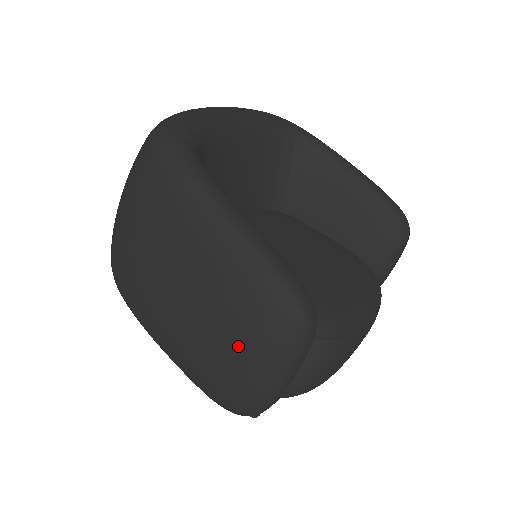
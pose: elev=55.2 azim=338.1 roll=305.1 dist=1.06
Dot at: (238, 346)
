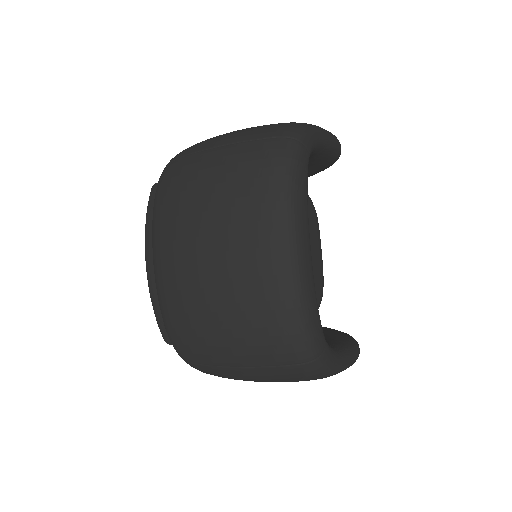
Dot at: occluded
